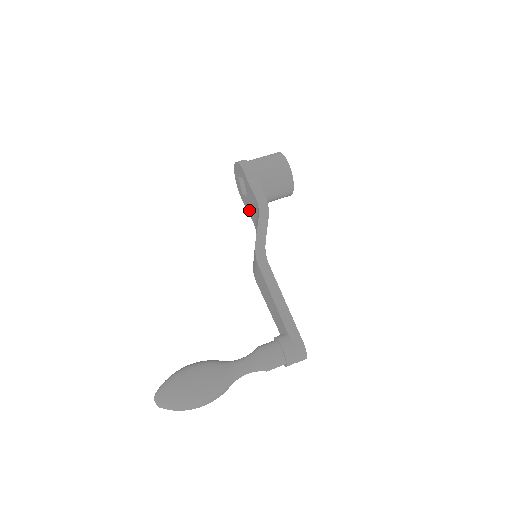
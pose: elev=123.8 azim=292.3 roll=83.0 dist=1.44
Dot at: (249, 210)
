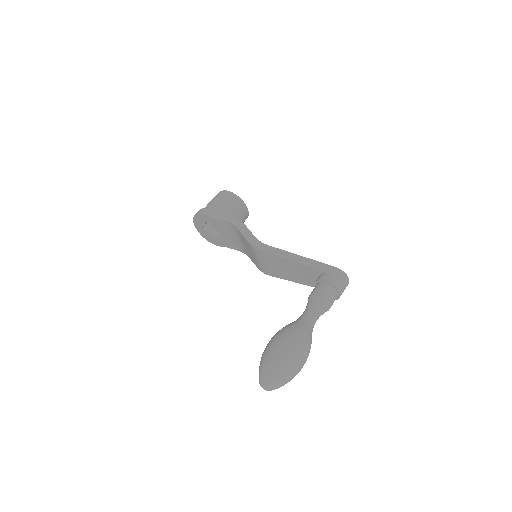
Dot at: (227, 244)
